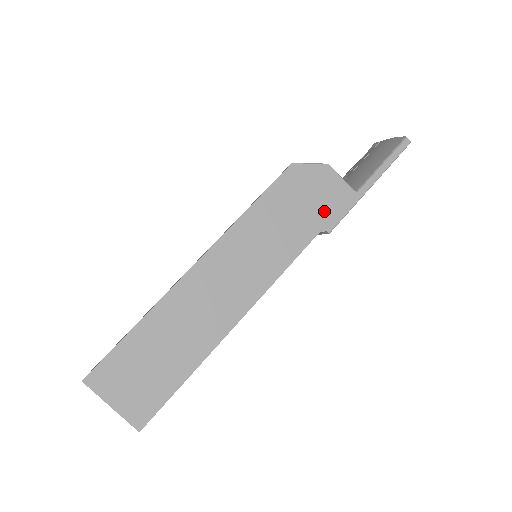
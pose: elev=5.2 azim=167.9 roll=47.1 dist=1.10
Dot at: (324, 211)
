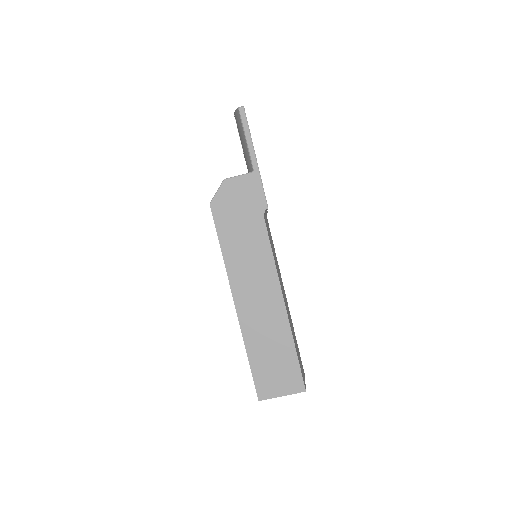
Dot at: (252, 203)
